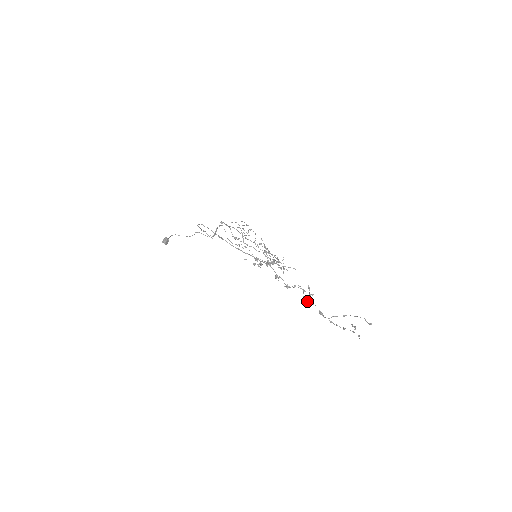
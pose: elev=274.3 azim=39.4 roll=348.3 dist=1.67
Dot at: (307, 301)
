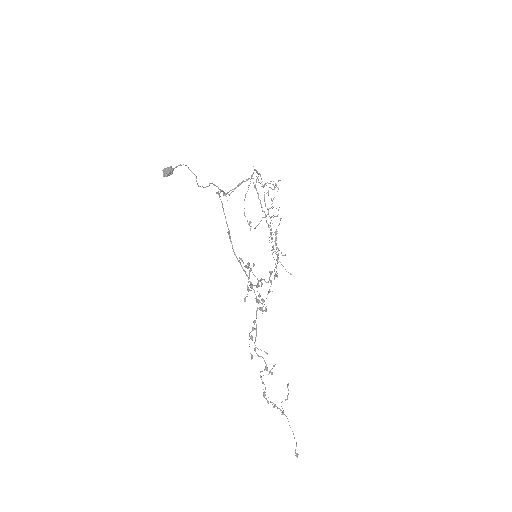
Dot at: (261, 377)
